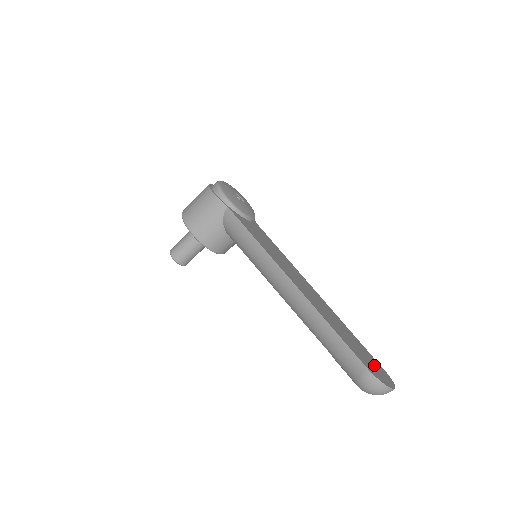
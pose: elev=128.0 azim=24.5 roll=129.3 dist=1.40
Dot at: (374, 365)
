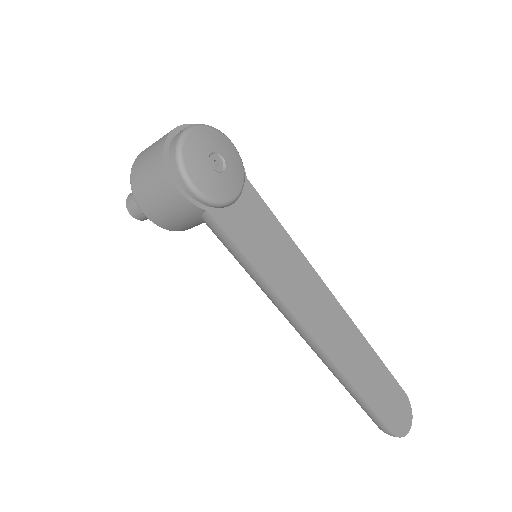
Dot at: (395, 403)
